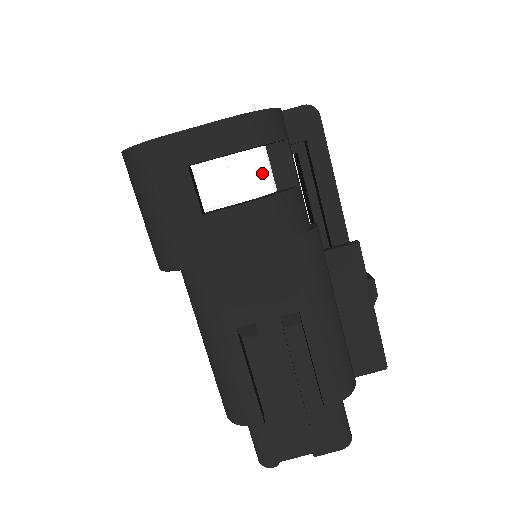
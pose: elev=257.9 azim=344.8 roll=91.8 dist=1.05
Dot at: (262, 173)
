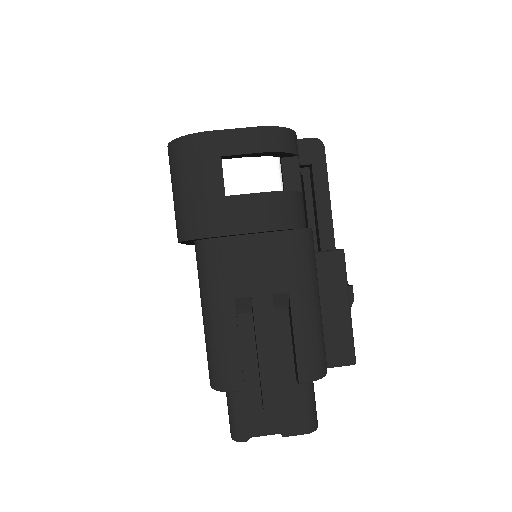
Dot at: (275, 177)
